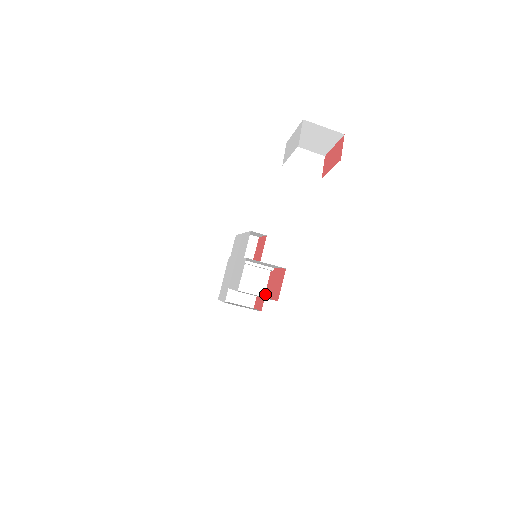
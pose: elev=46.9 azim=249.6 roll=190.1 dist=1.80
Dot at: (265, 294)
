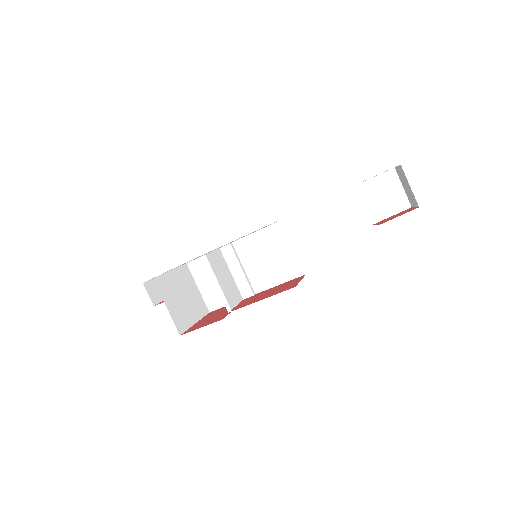
Dot at: (233, 309)
